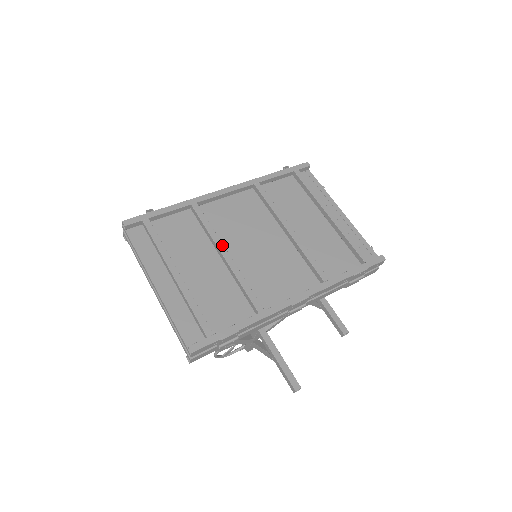
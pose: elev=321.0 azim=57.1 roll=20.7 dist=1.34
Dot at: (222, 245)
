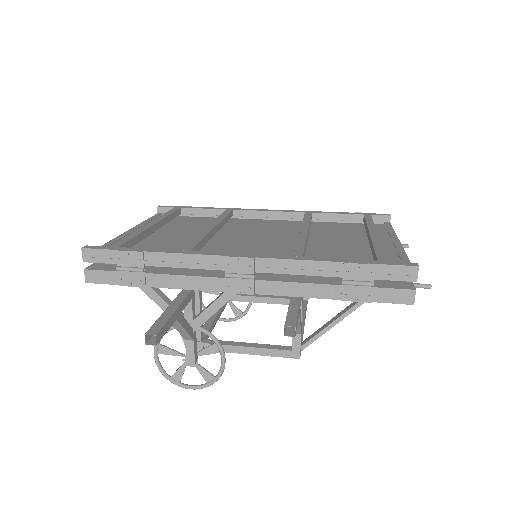
Dot at: (217, 223)
